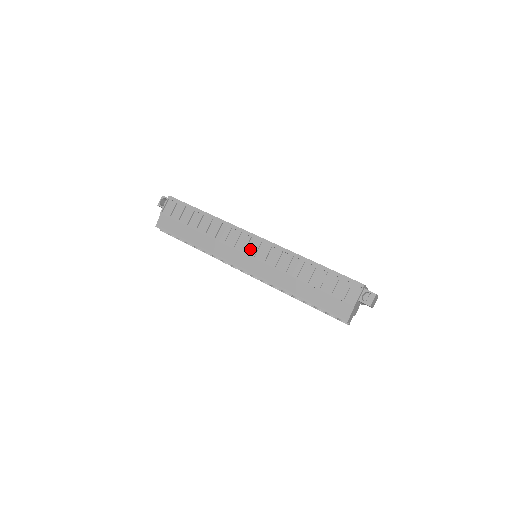
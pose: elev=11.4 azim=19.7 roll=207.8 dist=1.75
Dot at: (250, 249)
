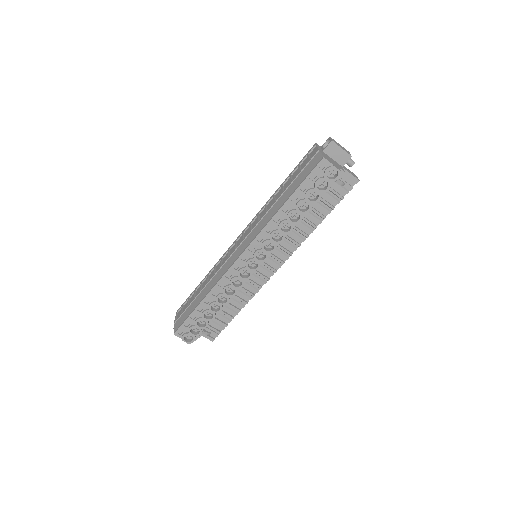
Dot at: occluded
